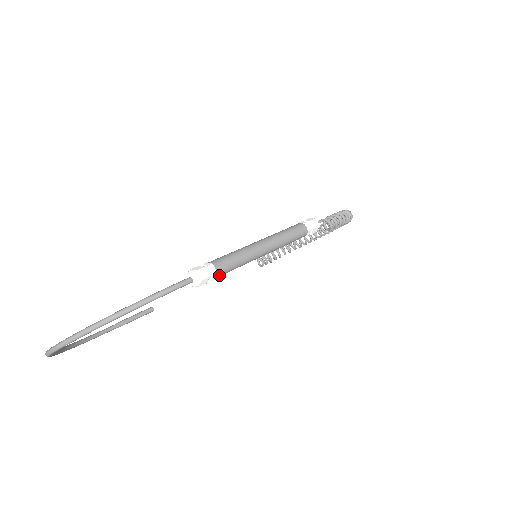
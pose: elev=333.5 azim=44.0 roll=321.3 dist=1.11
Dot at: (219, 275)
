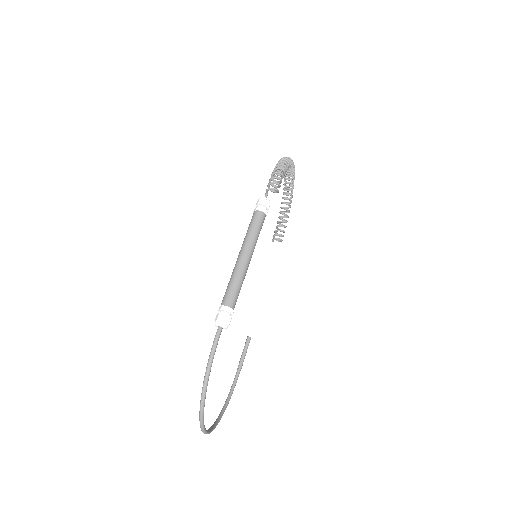
Dot at: (233, 306)
